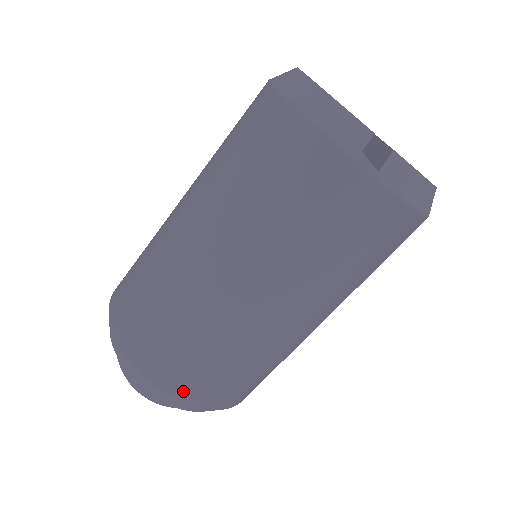
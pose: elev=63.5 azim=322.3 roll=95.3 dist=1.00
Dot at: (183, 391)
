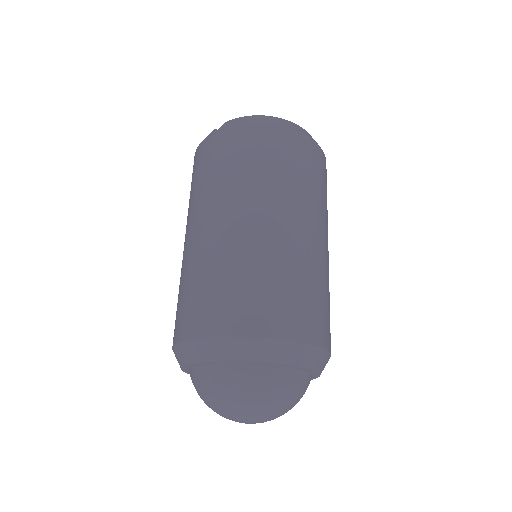
Dot at: (200, 327)
